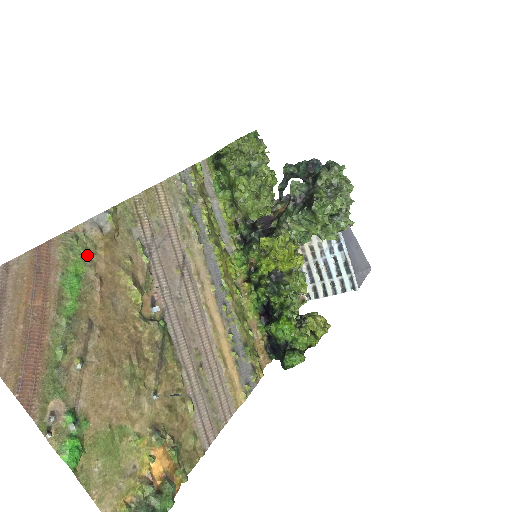
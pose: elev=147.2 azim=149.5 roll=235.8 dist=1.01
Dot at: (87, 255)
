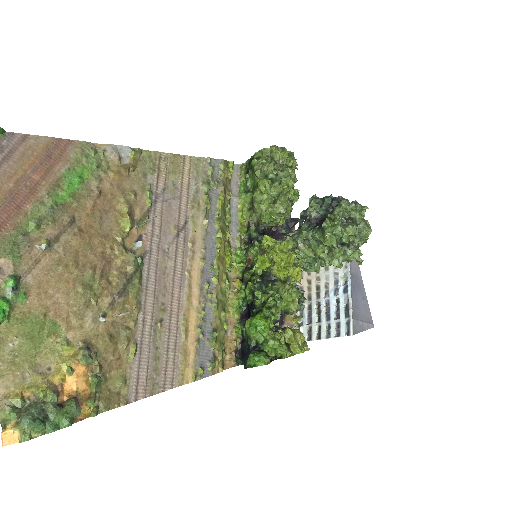
Dot at: (98, 169)
